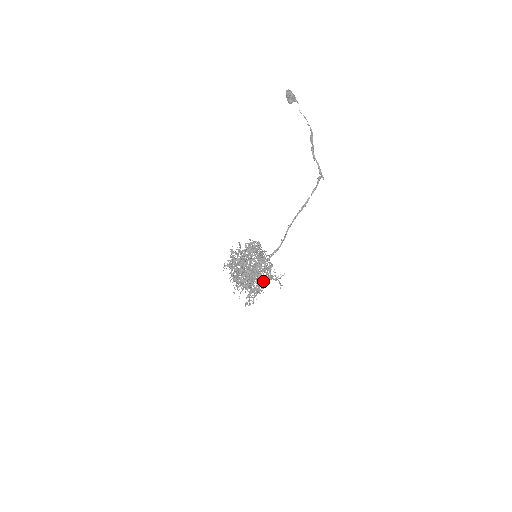
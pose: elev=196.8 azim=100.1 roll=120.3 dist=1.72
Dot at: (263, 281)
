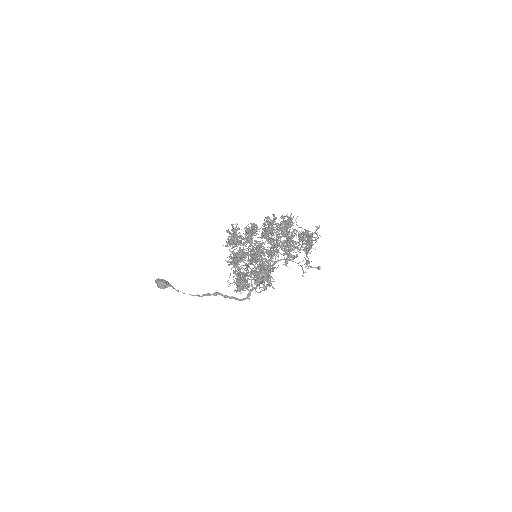
Dot at: (305, 243)
